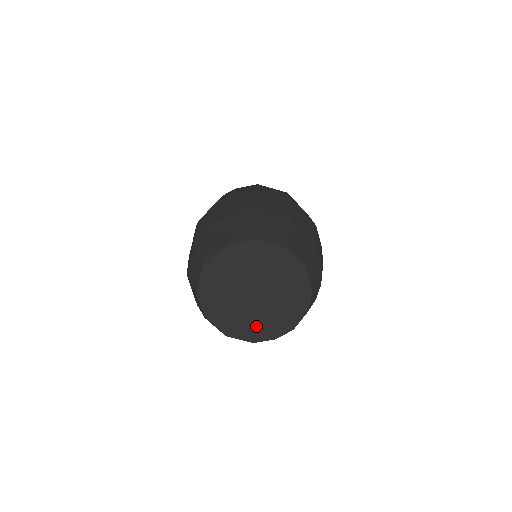
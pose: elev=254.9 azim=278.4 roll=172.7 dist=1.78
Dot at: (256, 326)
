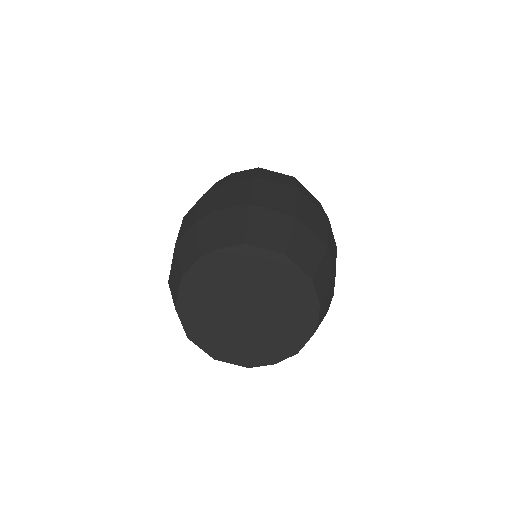
Dot at: (251, 348)
